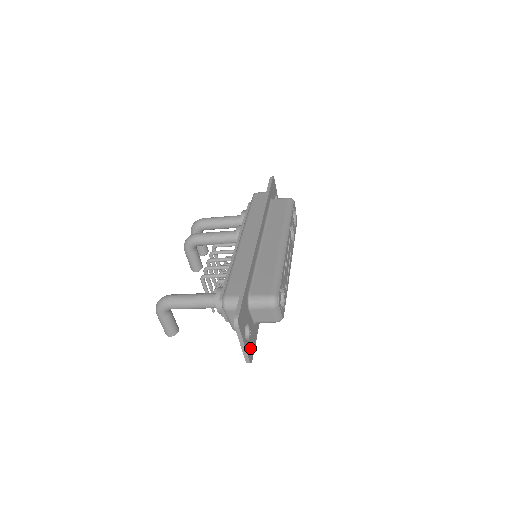
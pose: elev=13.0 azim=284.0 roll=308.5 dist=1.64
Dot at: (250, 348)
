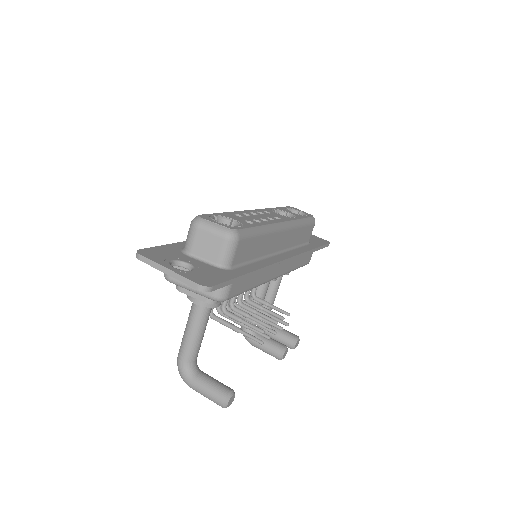
Dot at: (200, 277)
